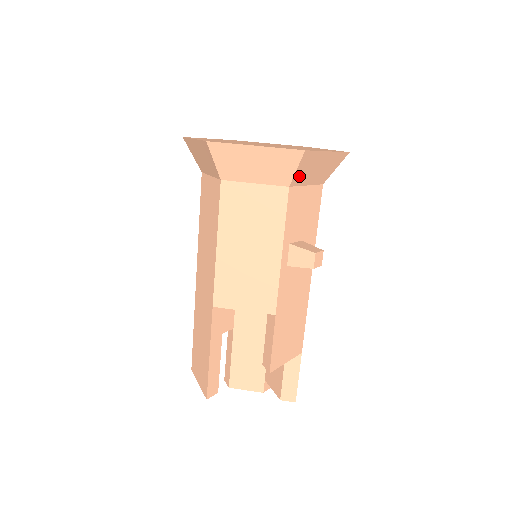
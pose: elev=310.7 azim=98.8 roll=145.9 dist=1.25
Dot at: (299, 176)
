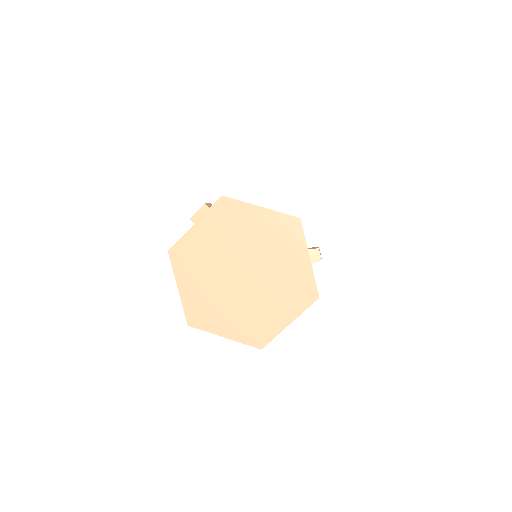
Dot at: occluded
